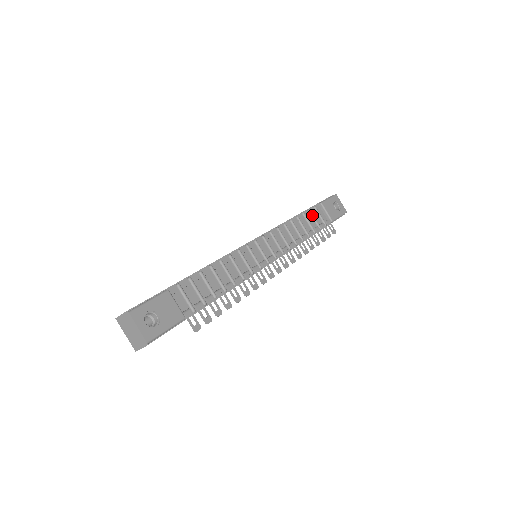
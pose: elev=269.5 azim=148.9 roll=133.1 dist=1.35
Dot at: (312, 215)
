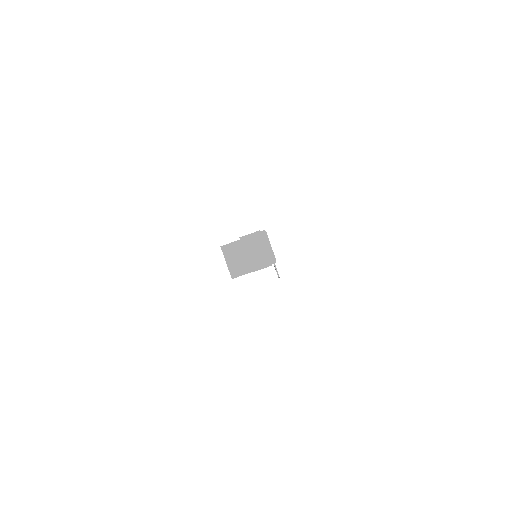
Dot at: occluded
